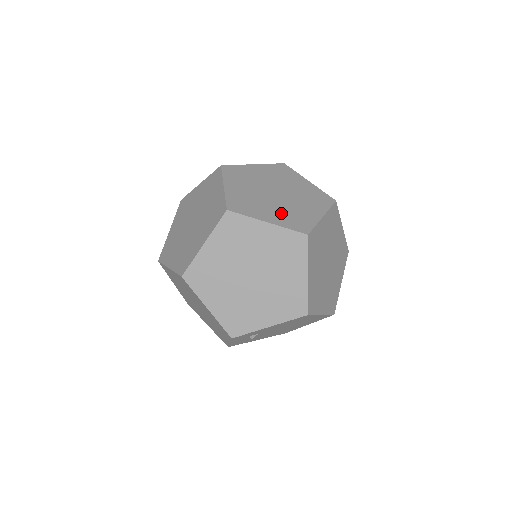
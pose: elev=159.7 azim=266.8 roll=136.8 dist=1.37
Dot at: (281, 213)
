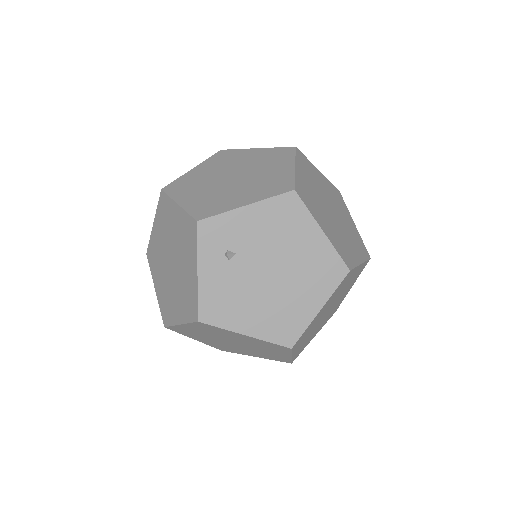
Dot at: occluded
